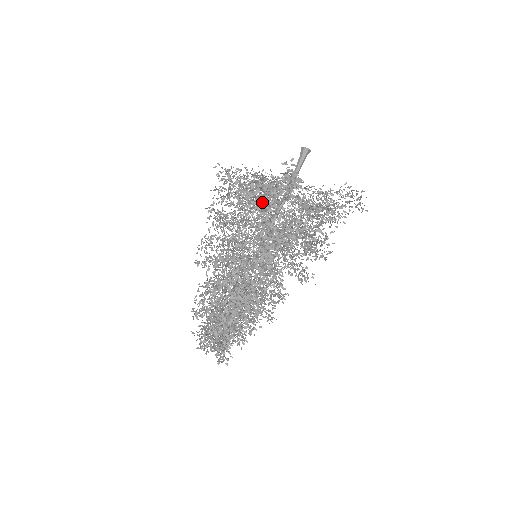
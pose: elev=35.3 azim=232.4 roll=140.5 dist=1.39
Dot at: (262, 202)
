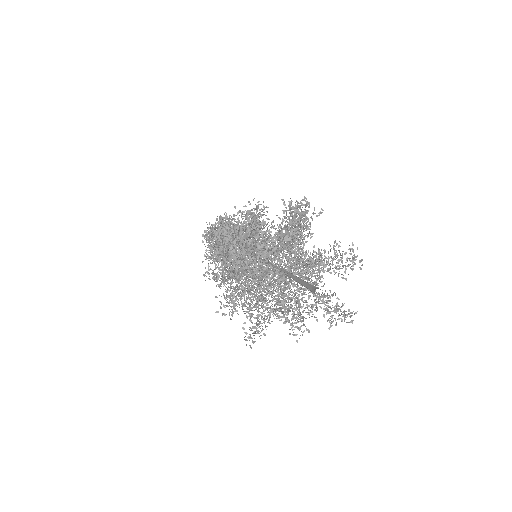
Dot at: (241, 303)
